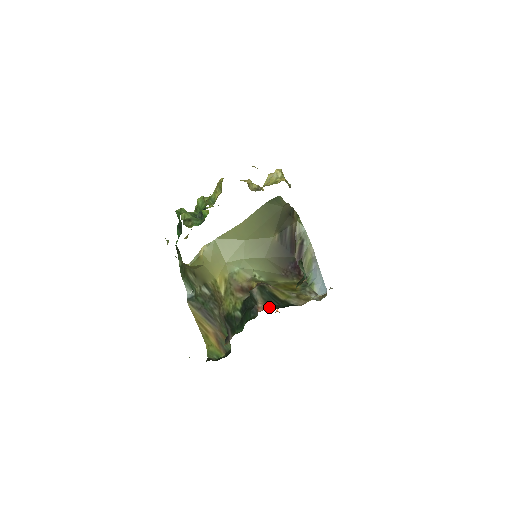
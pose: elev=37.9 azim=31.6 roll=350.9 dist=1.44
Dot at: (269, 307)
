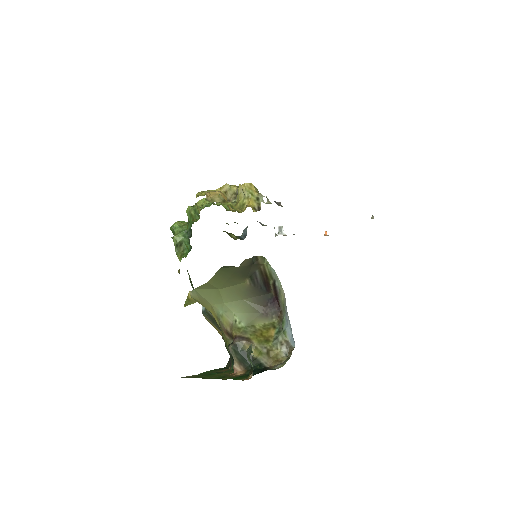
Dot at: (242, 368)
